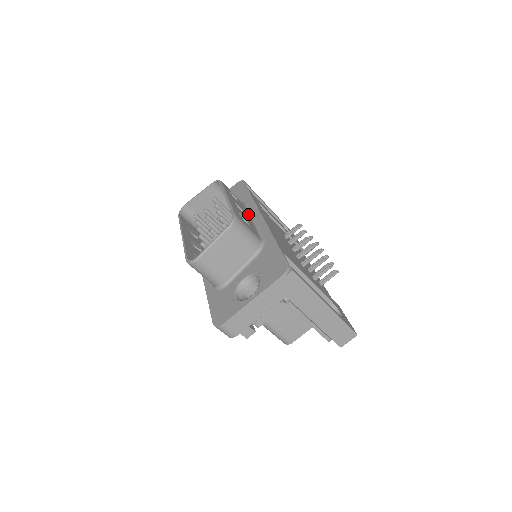
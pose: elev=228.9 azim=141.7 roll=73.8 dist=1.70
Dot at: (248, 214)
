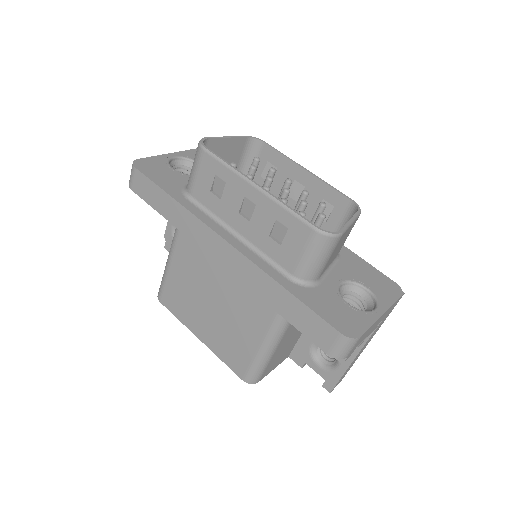
Dot at: occluded
